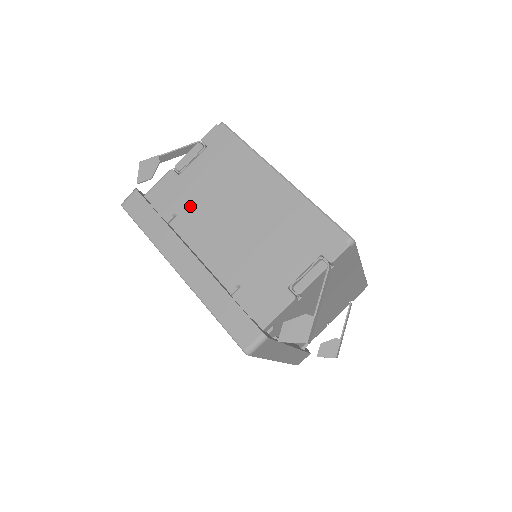
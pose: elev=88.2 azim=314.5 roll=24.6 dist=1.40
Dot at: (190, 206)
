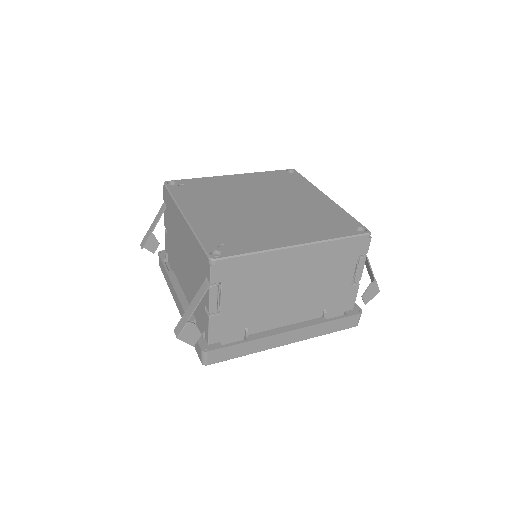
Dot at: (251, 316)
